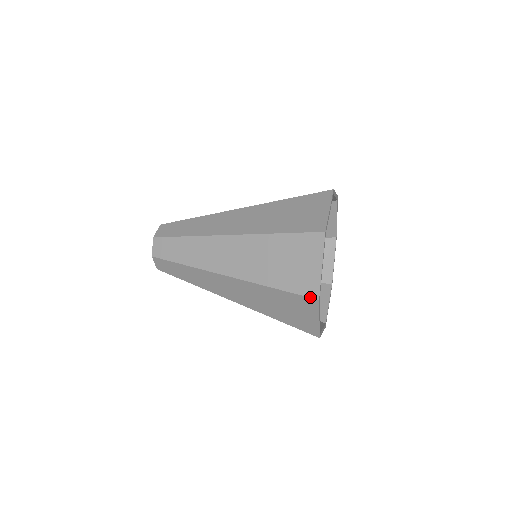
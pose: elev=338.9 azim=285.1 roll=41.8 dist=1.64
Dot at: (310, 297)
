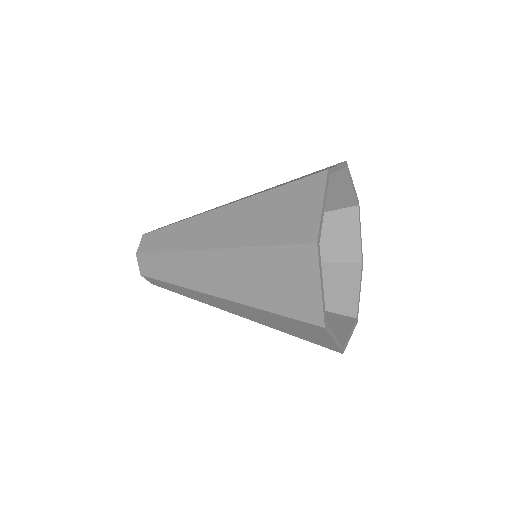
Dot at: (306, 243)
